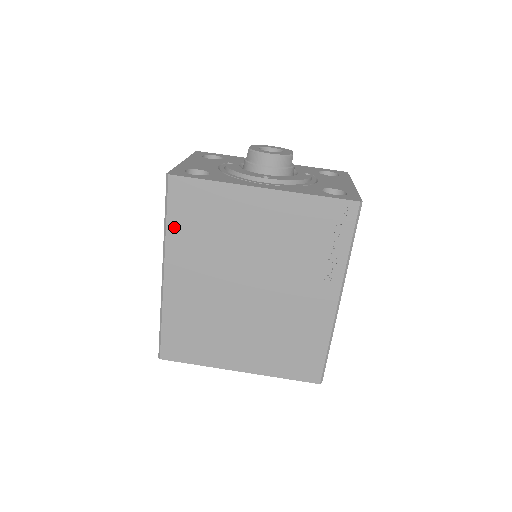
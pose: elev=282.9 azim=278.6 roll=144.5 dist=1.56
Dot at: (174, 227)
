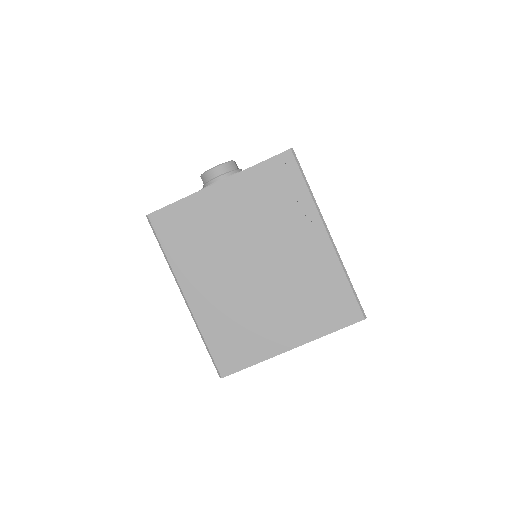
Dot at: (172, 253)
